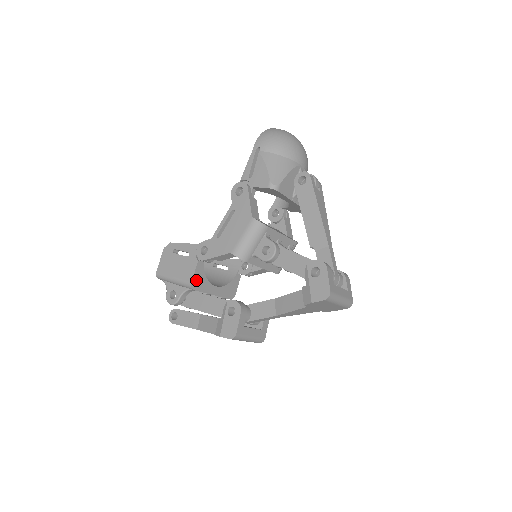
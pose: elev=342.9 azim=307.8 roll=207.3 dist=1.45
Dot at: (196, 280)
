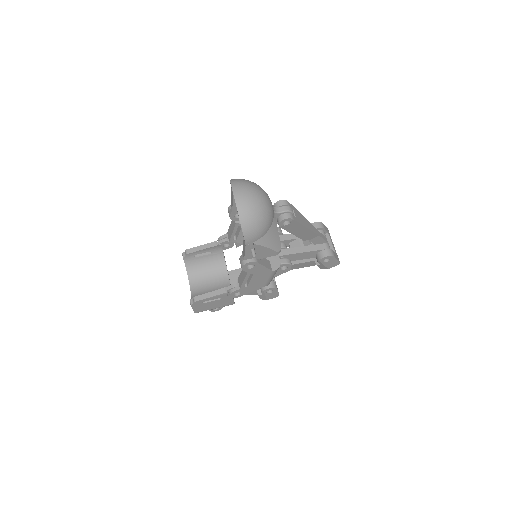
Dot at: occluded
